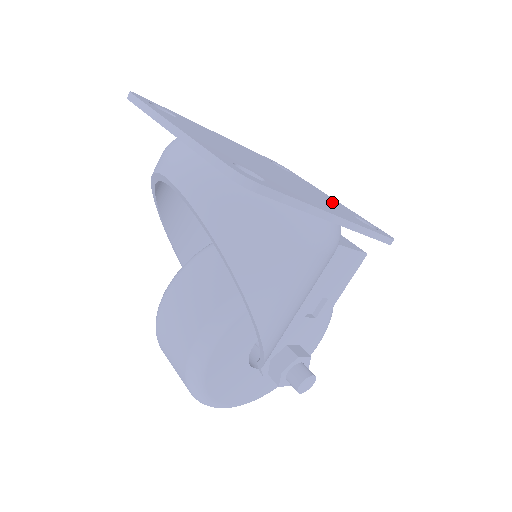
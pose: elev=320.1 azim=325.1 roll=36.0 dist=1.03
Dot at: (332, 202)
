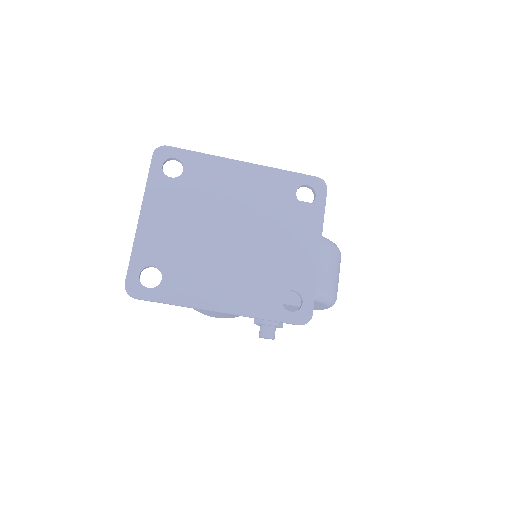
Dot at: (283, 269)
